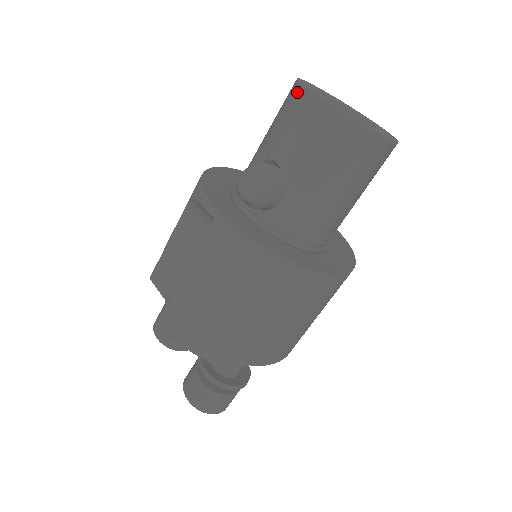
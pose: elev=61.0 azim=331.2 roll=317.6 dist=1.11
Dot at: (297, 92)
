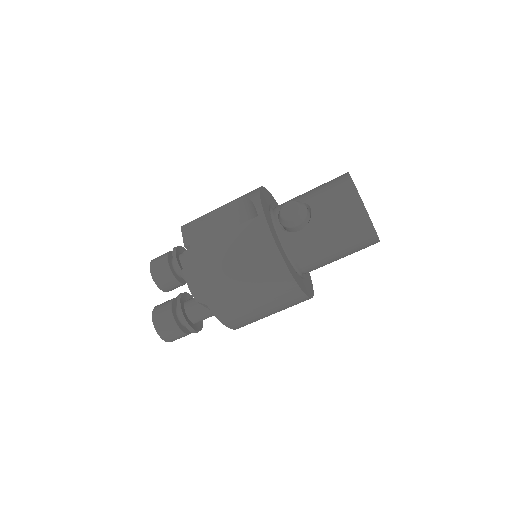
Dot at: (346, 179)
